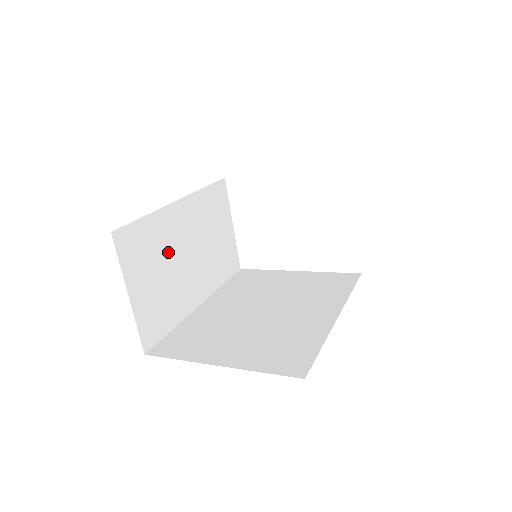
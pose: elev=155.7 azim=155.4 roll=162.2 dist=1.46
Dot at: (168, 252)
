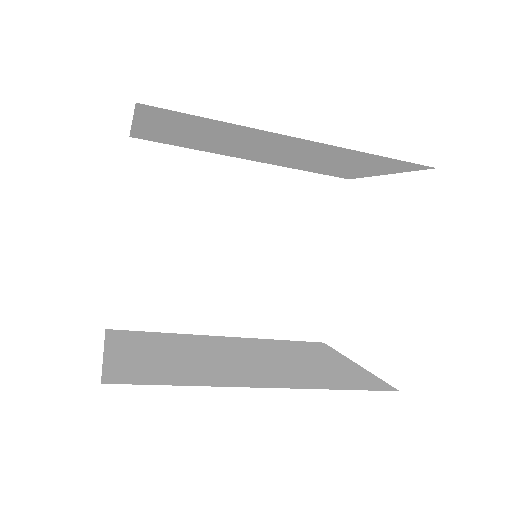
Dot at: (194, 350)
